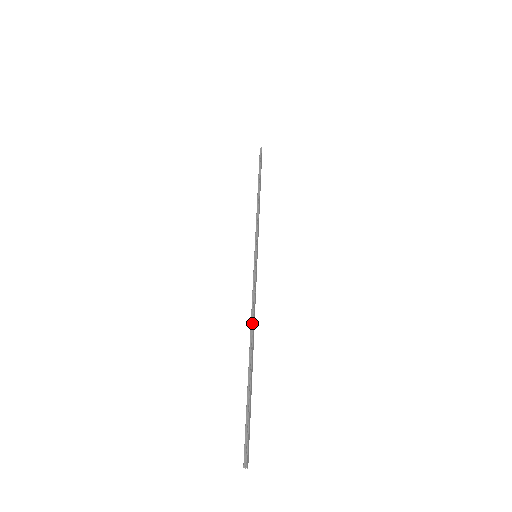
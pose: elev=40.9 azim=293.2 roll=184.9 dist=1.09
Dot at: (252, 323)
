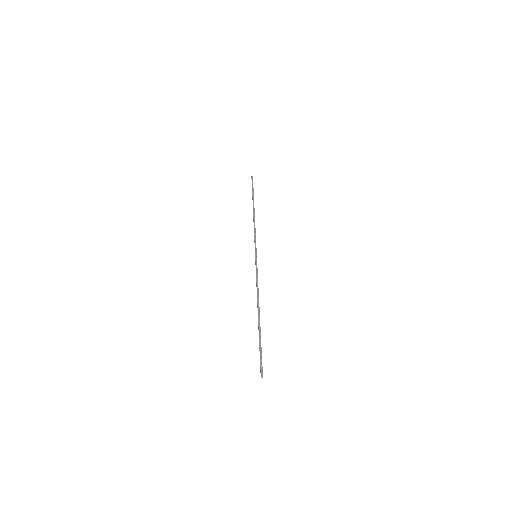
Dot at: (258, 298)
